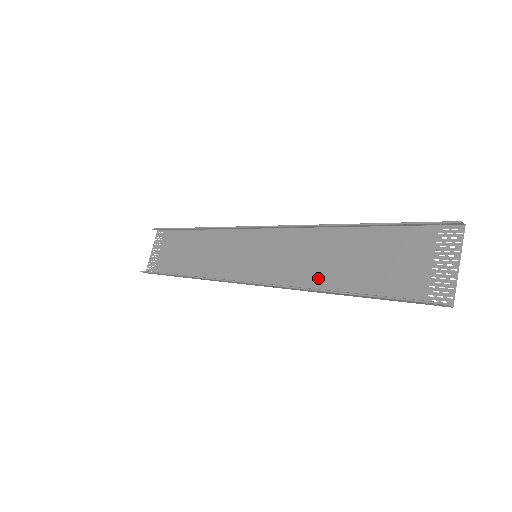
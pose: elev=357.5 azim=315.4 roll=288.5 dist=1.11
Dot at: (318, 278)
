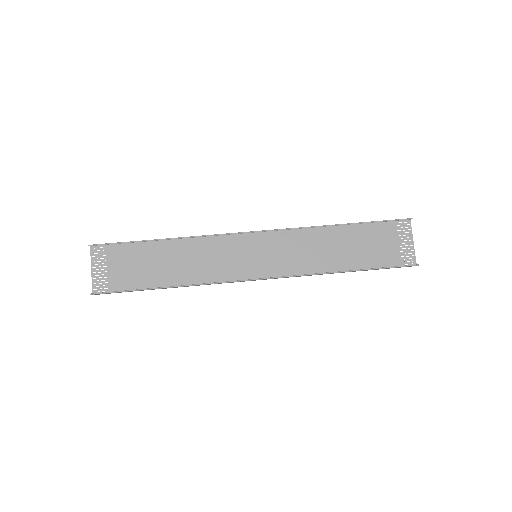
Dot at: (323, 264)
